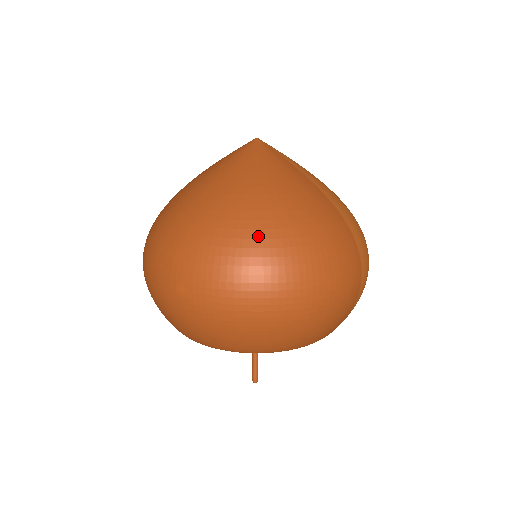
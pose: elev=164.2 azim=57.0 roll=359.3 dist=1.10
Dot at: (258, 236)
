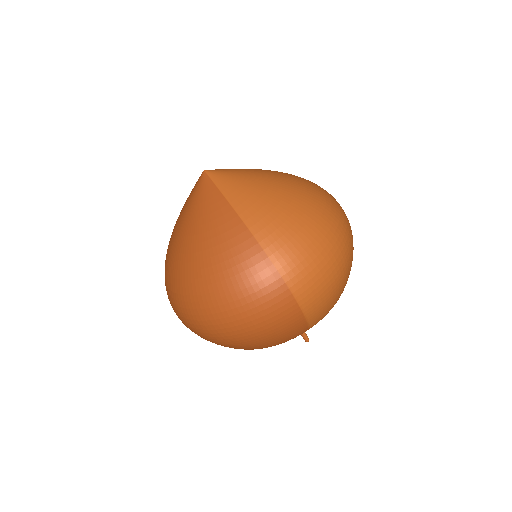
Dot at: (186, 285)
